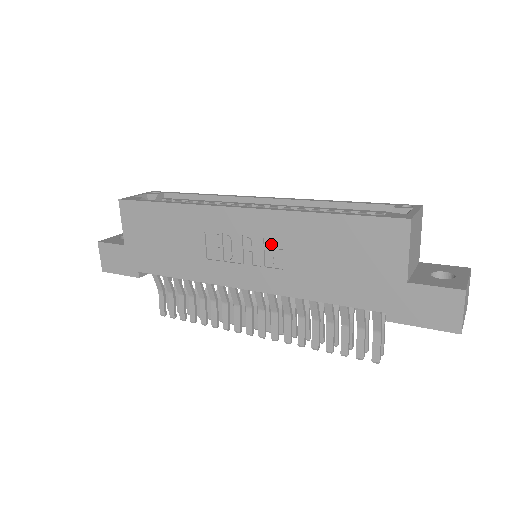
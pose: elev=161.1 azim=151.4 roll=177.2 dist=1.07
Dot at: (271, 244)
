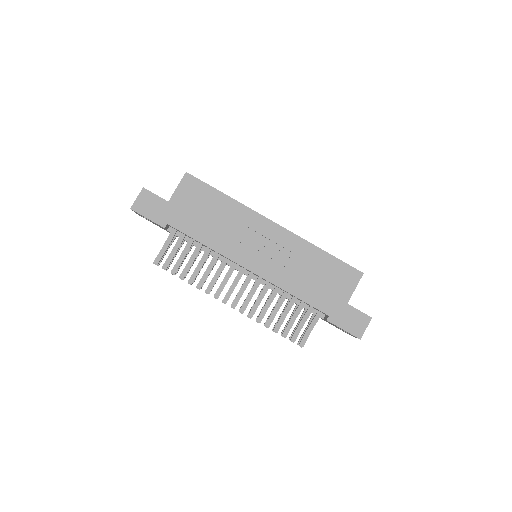
Dot at: (283, 252)
